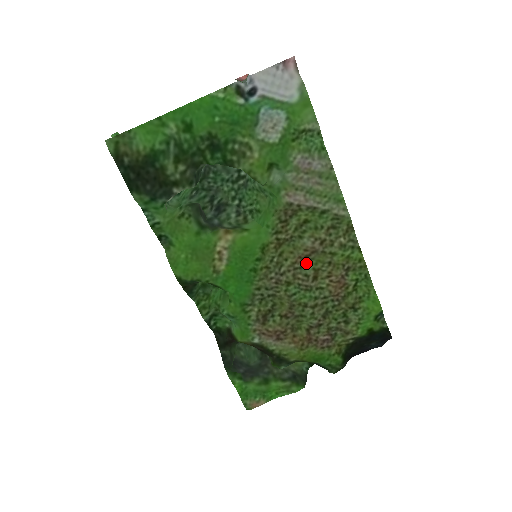
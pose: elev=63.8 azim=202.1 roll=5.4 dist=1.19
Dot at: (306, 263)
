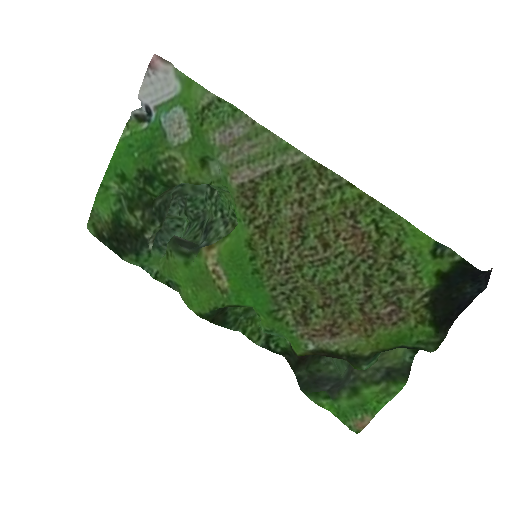
Dot at: (305, 235)
